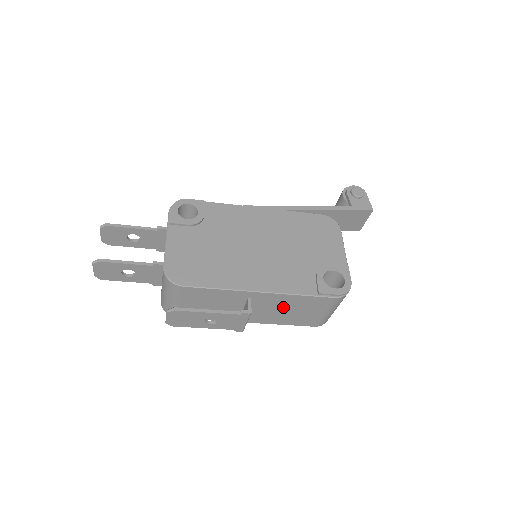
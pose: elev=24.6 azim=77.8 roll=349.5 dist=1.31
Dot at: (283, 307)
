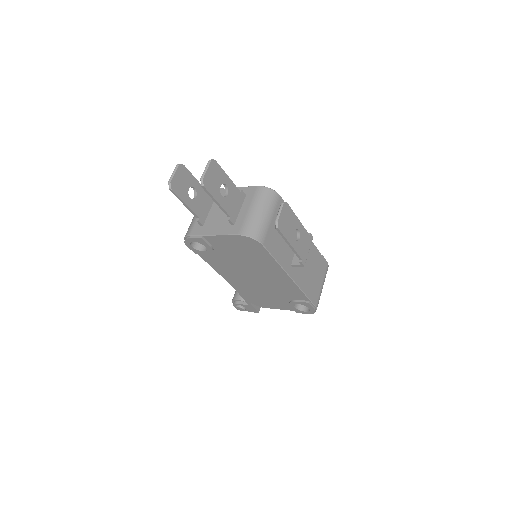
Dot at: (309, 263)
